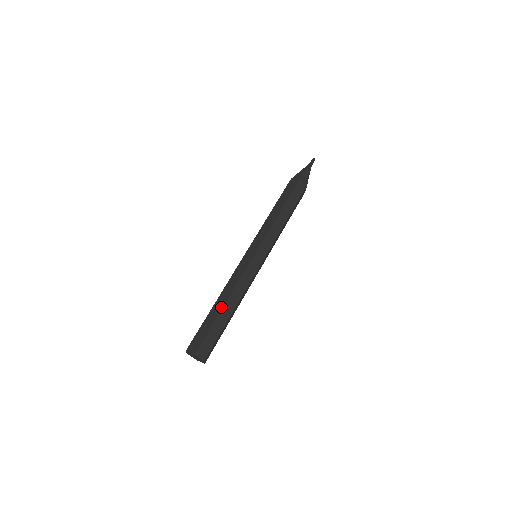
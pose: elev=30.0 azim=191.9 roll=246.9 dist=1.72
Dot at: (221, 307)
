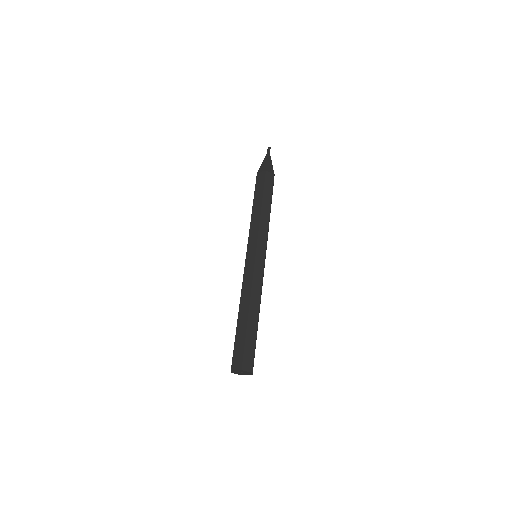
Dot at: (257, 318)
